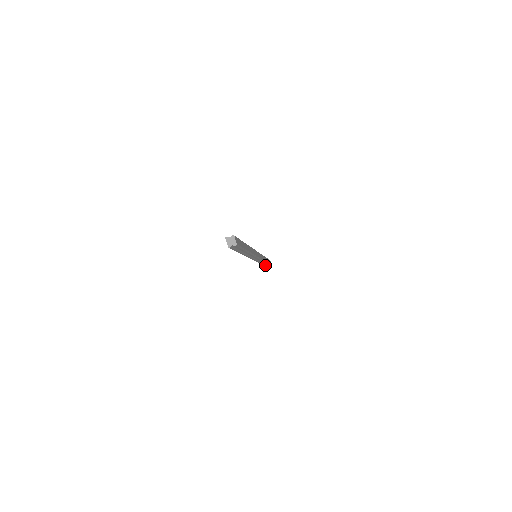
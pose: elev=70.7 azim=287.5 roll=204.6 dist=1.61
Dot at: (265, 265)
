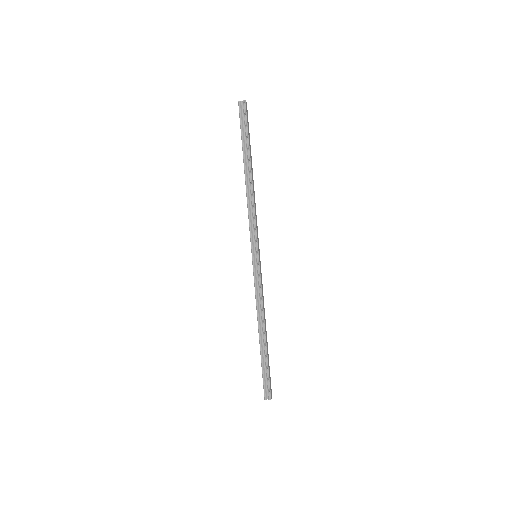
Dot at: occluded
